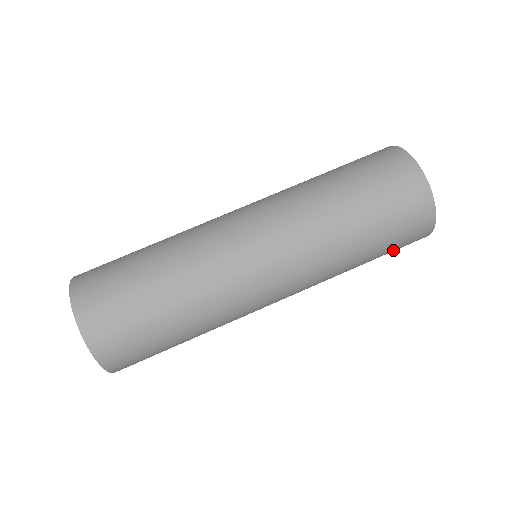
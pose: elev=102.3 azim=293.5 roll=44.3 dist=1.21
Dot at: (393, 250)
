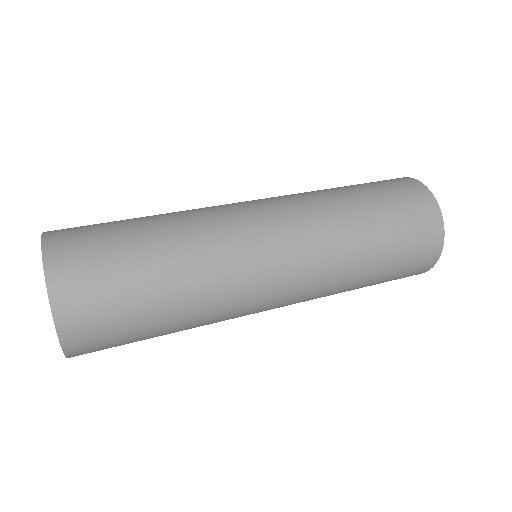
Dot at: (398, 274)
